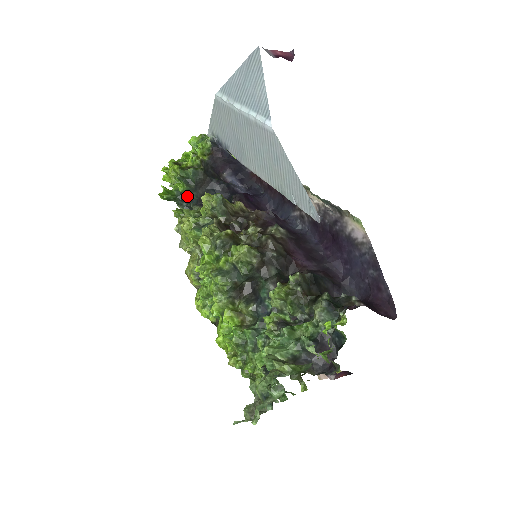
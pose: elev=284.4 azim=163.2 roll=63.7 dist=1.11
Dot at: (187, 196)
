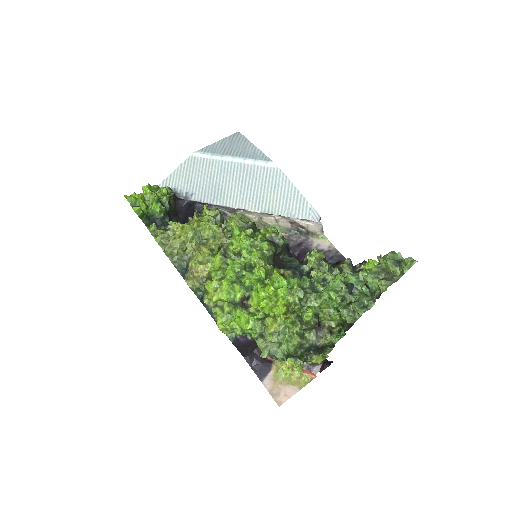
Dot at: (160, 218)
